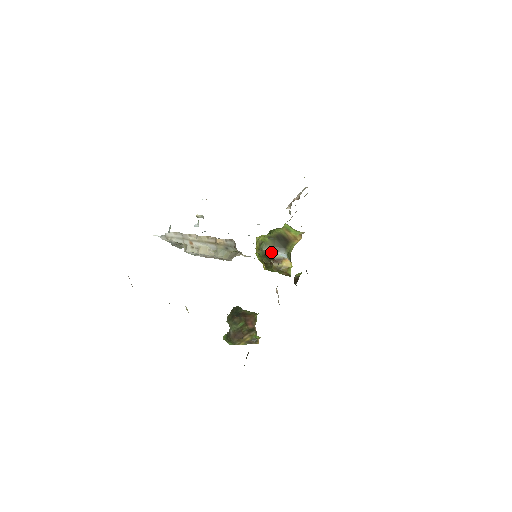
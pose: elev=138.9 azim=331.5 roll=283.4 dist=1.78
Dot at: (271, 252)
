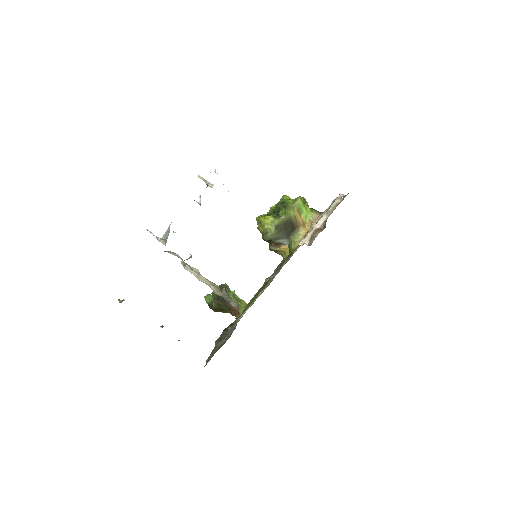
Dot at: (273, 239)
